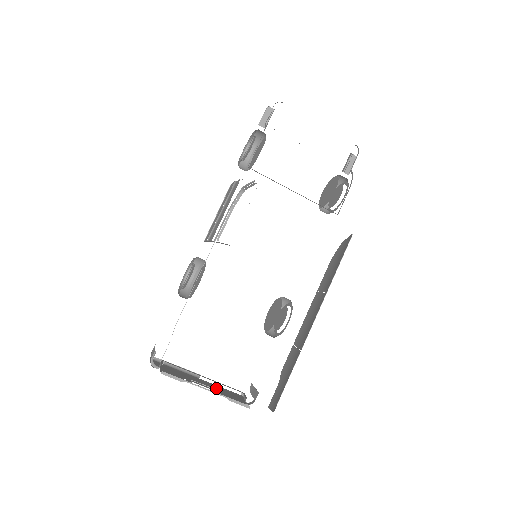
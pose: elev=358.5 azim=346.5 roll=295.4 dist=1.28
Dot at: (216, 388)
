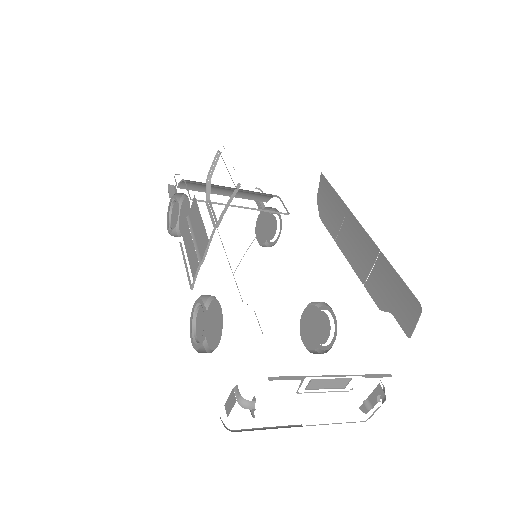
Dot at: occluded
